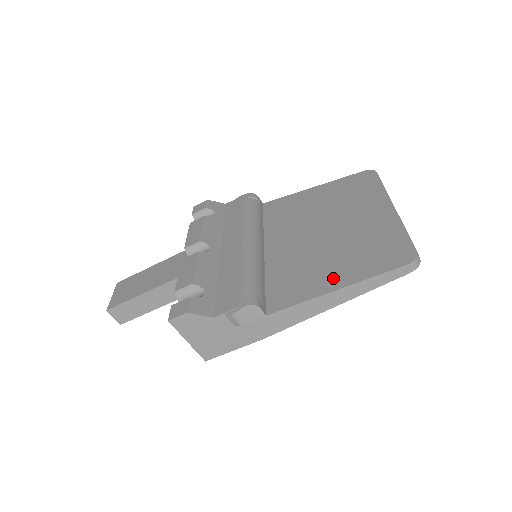
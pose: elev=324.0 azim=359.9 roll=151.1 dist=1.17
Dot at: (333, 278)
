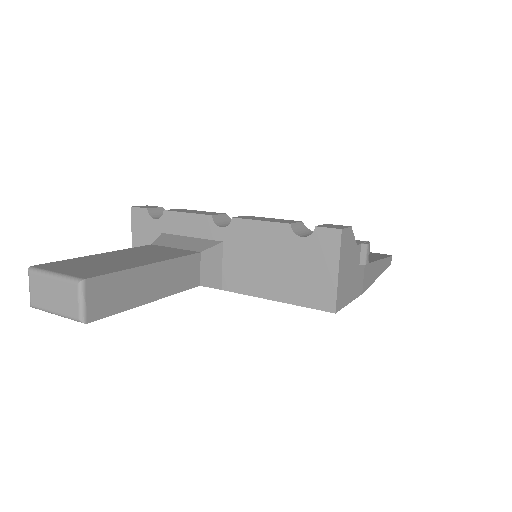
Dot at: occluded
